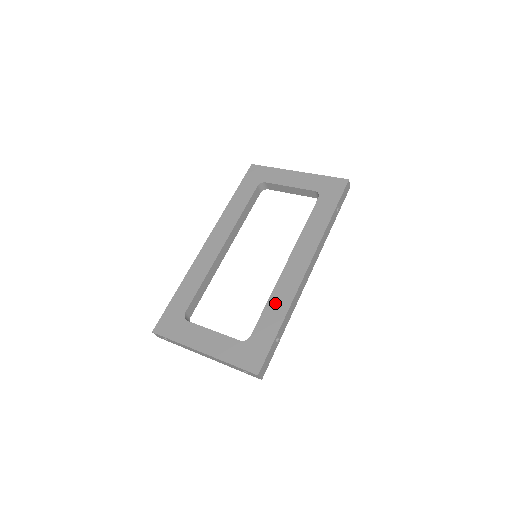
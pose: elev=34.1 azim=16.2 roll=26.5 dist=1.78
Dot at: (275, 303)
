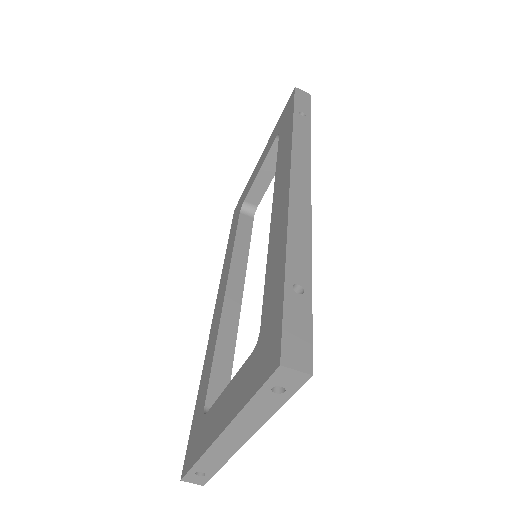
Dot at: (272, 255)
